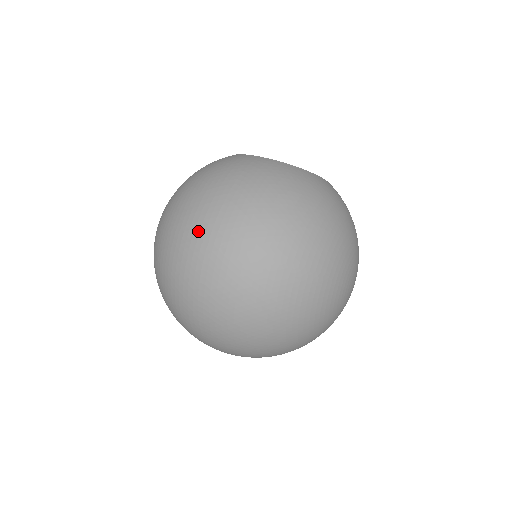
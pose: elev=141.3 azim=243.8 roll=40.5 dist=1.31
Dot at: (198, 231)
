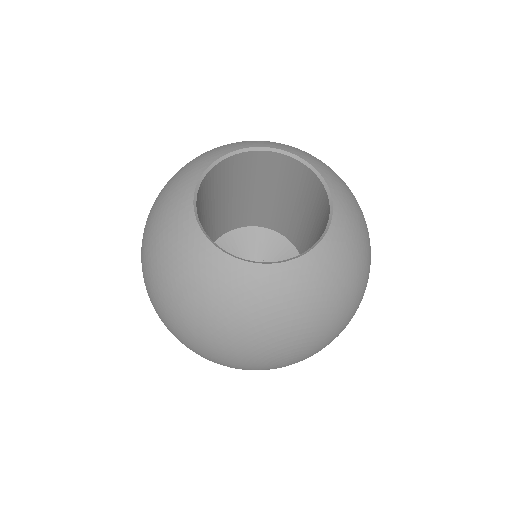
Dot at: occluded
